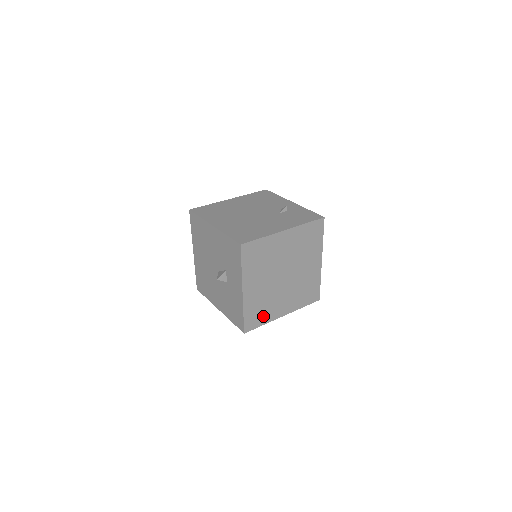
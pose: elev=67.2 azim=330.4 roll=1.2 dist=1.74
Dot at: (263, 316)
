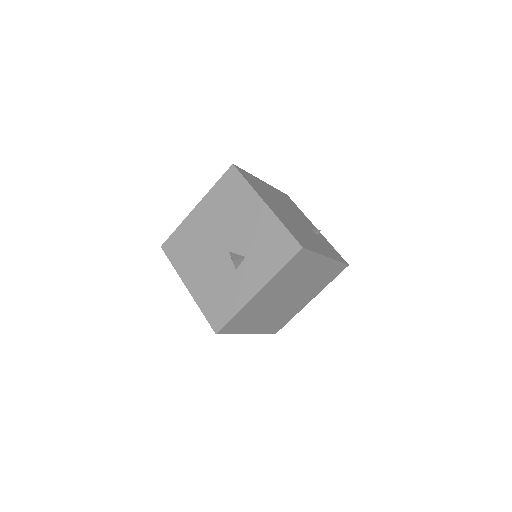
Dot at: (241, 325)
